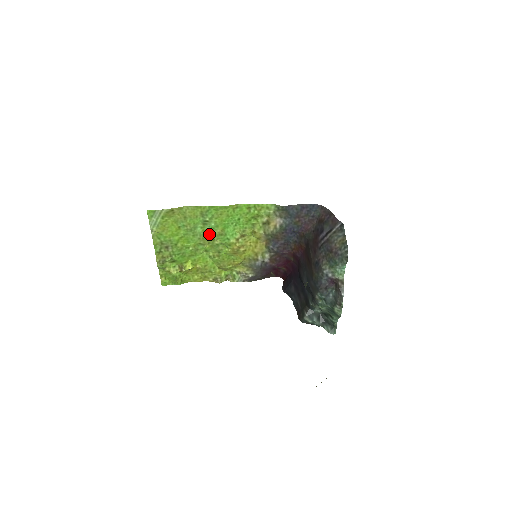
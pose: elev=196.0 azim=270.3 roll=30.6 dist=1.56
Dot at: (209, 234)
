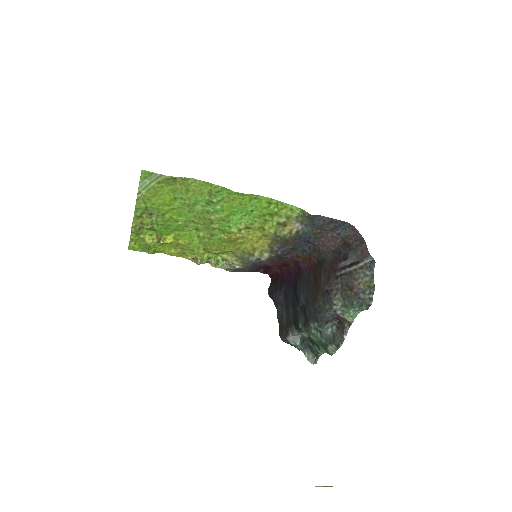
Dot at: (209, 216)
